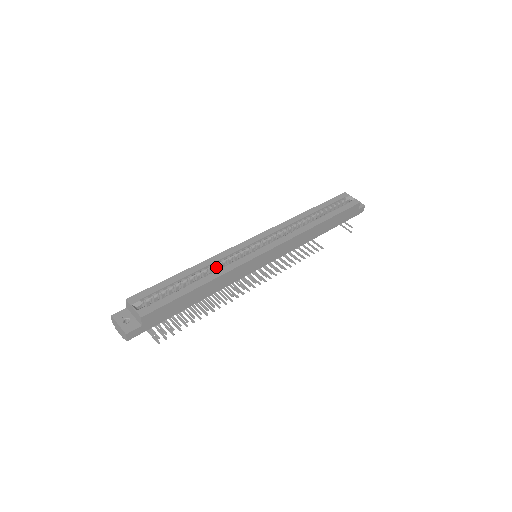
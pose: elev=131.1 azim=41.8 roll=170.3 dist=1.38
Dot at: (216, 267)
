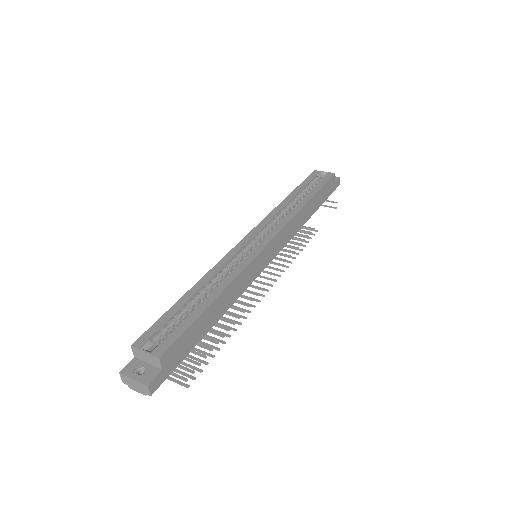
Dot at: (220, 278)
